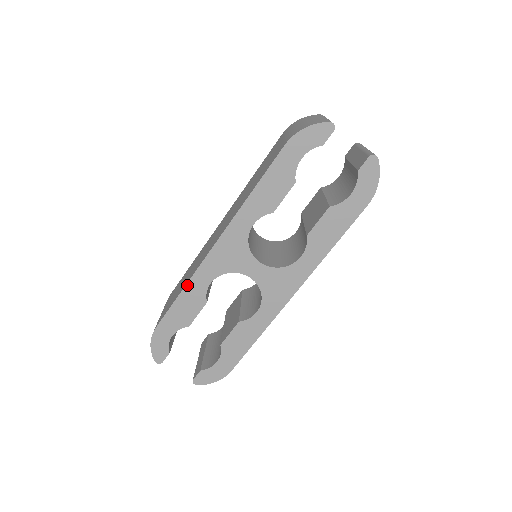
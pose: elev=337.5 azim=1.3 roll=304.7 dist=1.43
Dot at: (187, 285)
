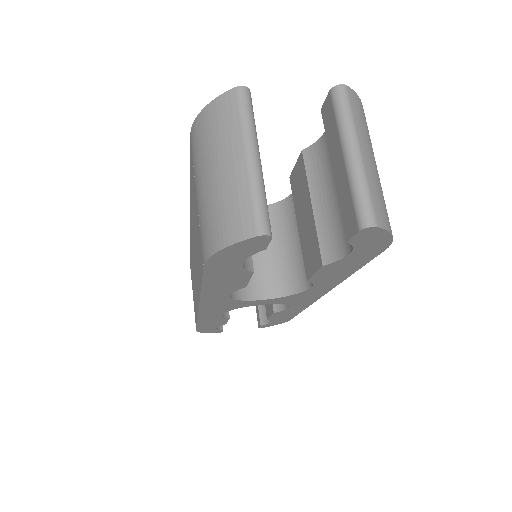
Dot at: (199, 320)
